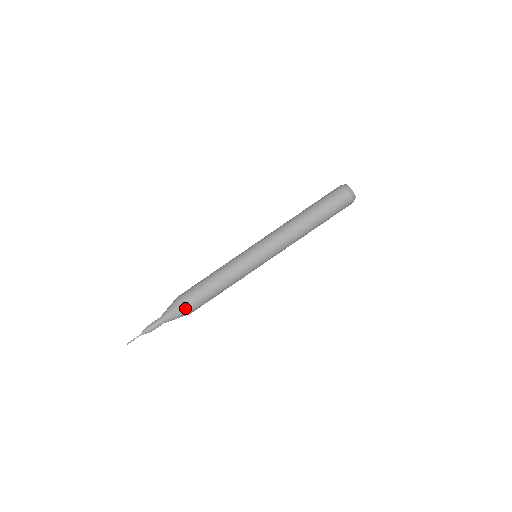
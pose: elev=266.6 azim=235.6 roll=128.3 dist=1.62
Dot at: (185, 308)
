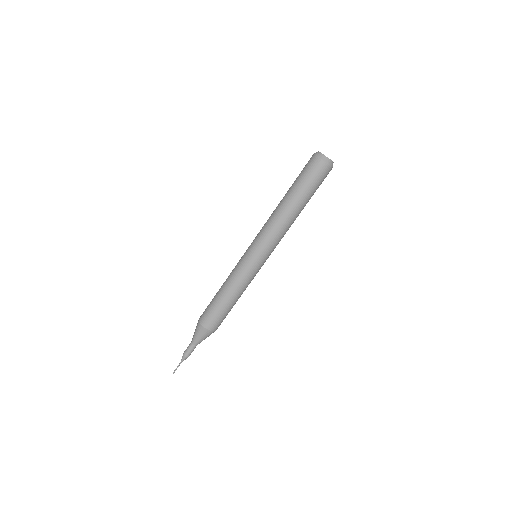
Dot at: (215, 330)
